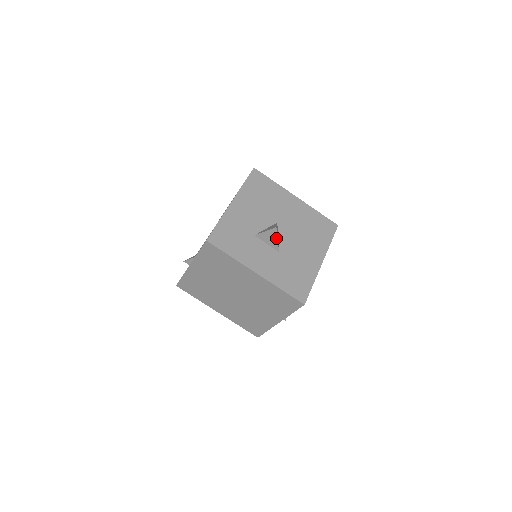
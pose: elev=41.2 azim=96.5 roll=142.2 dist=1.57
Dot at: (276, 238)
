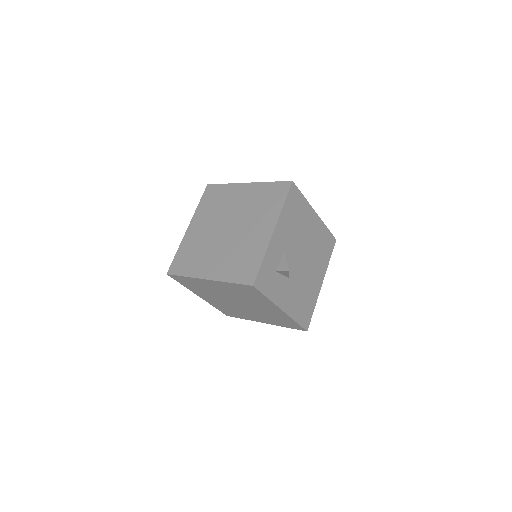
Dot at: occluded
